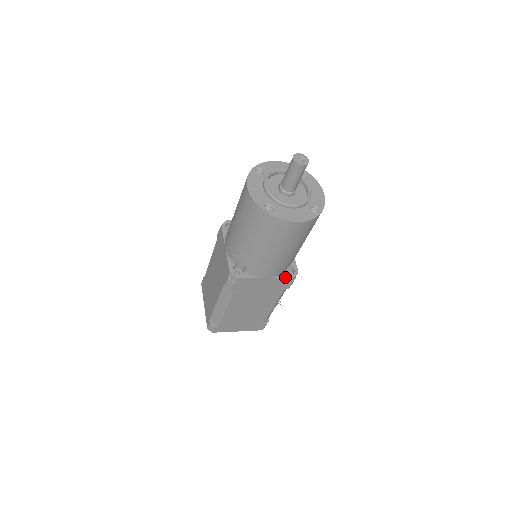
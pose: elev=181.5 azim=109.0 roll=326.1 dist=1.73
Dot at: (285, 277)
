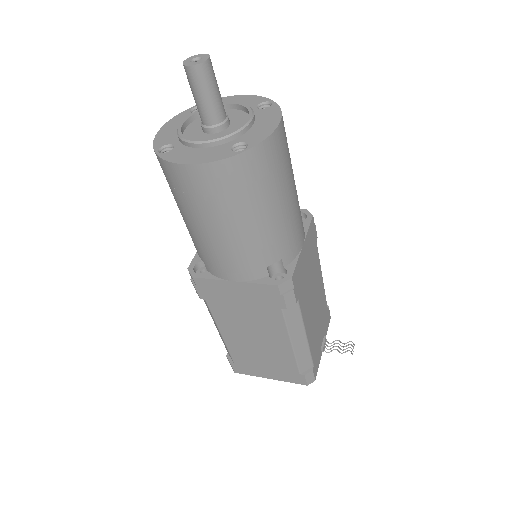
Dot at: (264, 283)
